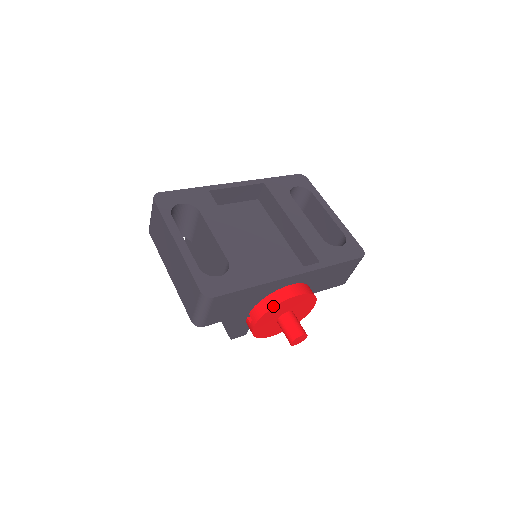
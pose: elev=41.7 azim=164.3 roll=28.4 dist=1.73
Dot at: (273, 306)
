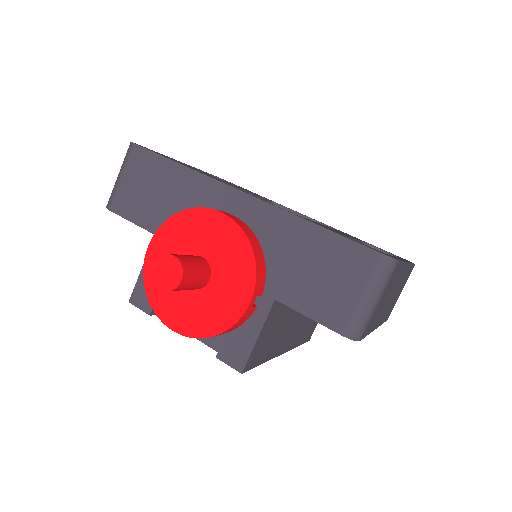
Dot at: (184, 210)
